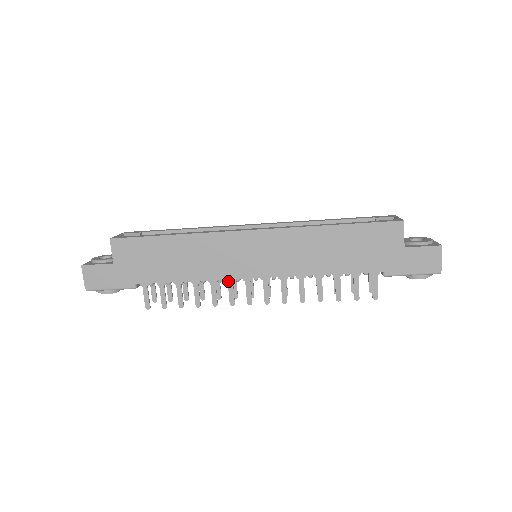
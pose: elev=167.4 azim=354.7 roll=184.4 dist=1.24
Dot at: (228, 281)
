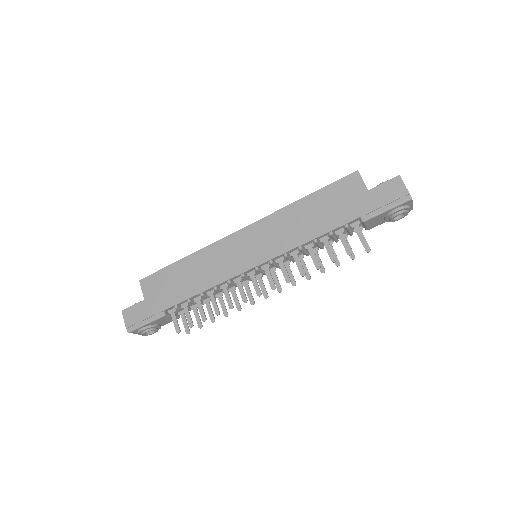
Dot at: (236, 282)
